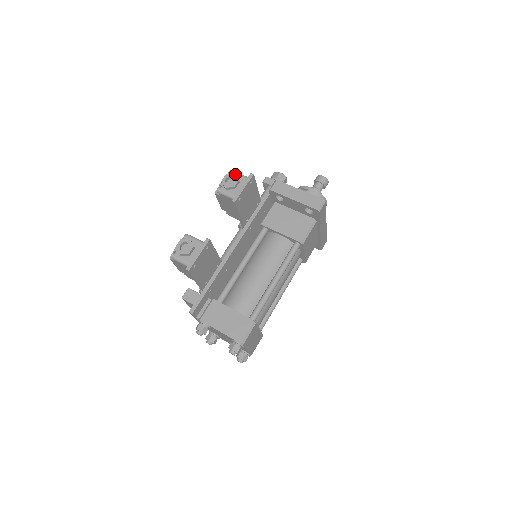
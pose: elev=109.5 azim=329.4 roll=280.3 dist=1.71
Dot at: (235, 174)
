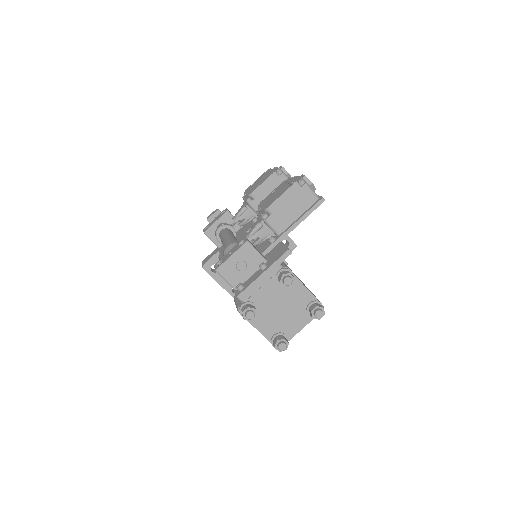
Dot at: occluded
